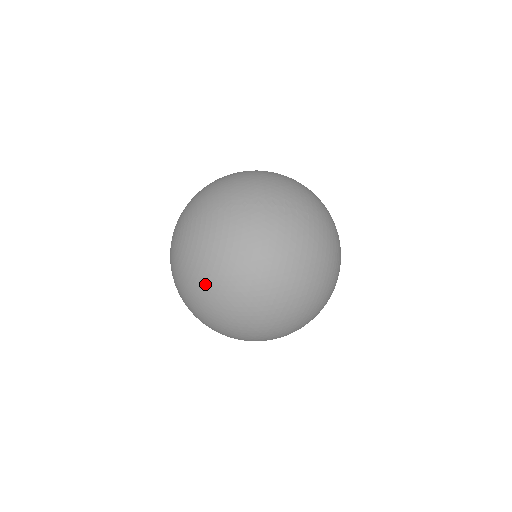
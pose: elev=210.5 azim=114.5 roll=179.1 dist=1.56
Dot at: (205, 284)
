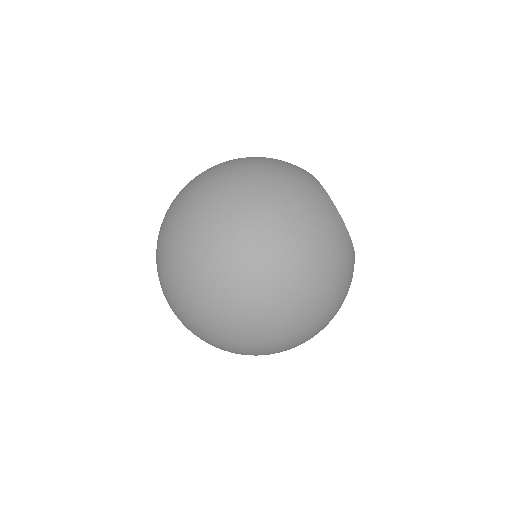
Dot at: (168, 258)
